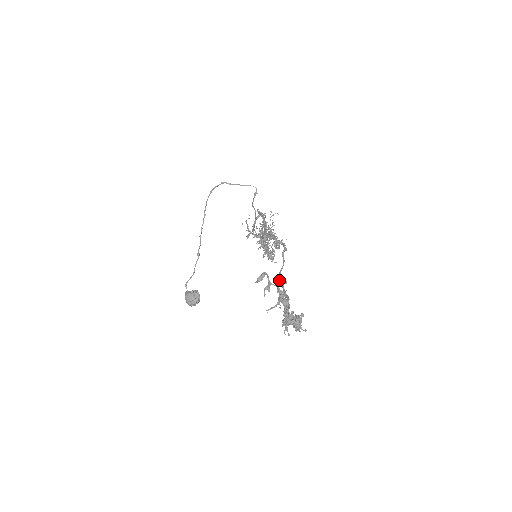
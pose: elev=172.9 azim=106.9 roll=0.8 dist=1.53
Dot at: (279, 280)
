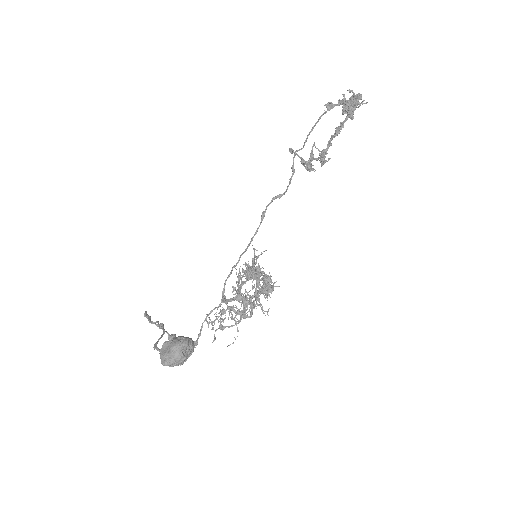
Dot at: (310, 131)
